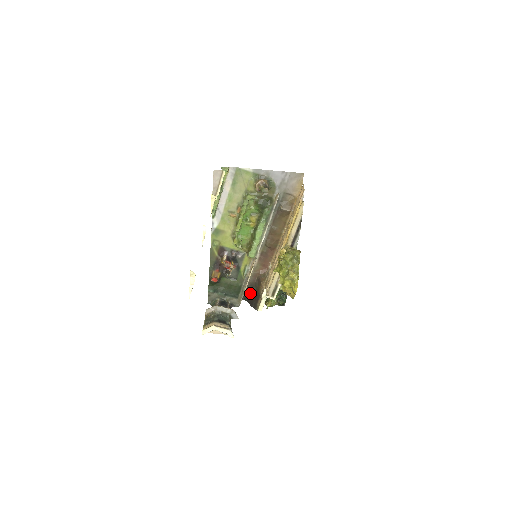
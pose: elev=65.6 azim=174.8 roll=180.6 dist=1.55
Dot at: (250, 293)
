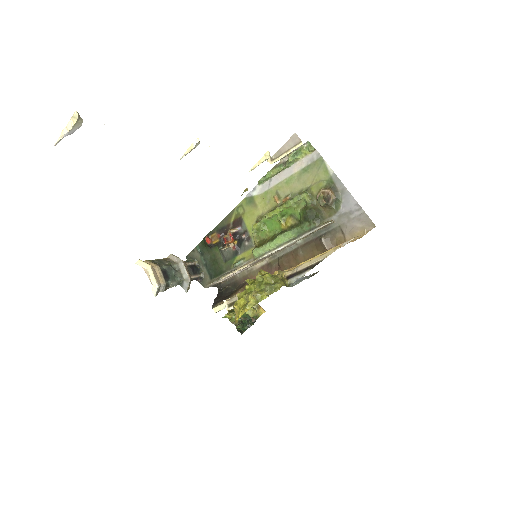
Dot at: (227, 289)
